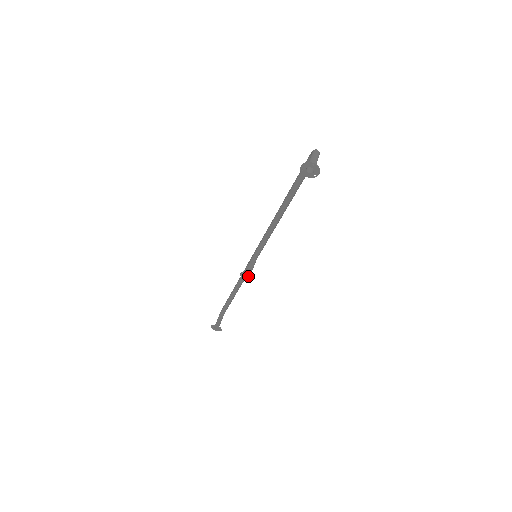
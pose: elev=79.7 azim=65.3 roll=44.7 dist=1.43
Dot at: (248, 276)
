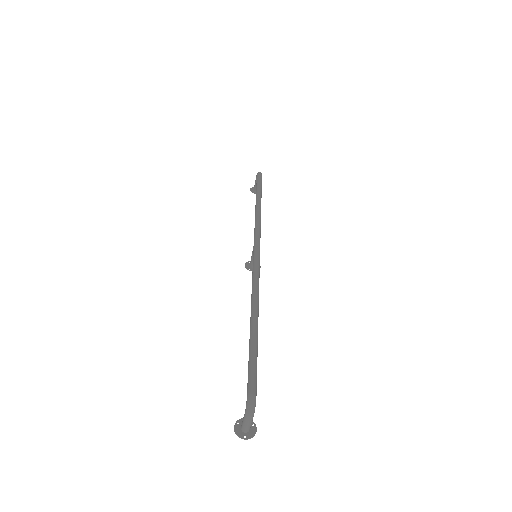
Dot at: occluded
